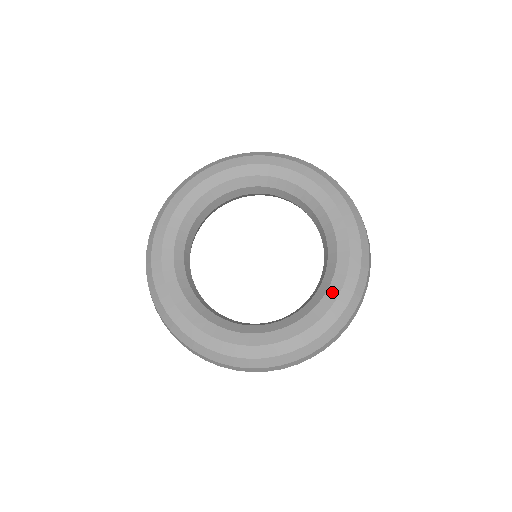
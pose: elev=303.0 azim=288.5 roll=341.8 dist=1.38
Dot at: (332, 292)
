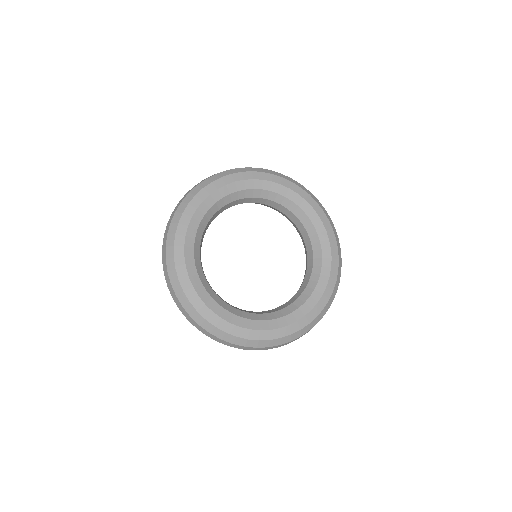
Dot at: (323, 238)
